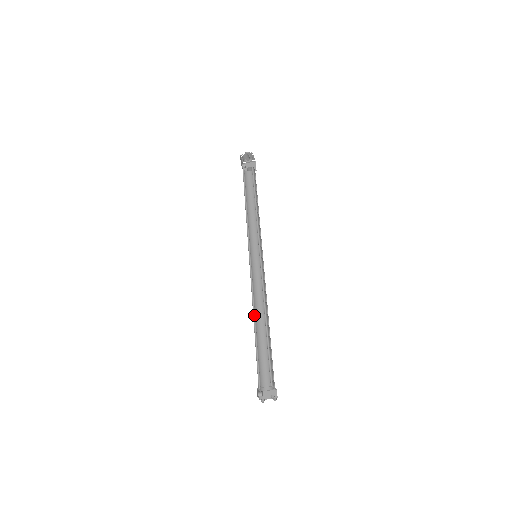
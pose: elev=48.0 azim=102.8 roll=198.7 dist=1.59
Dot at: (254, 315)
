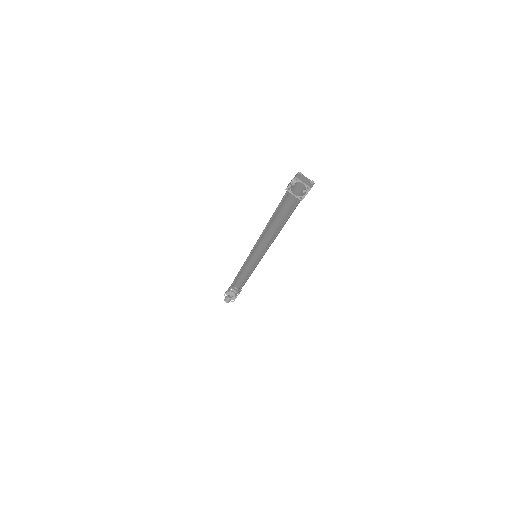
Dot at: (271, 221)
